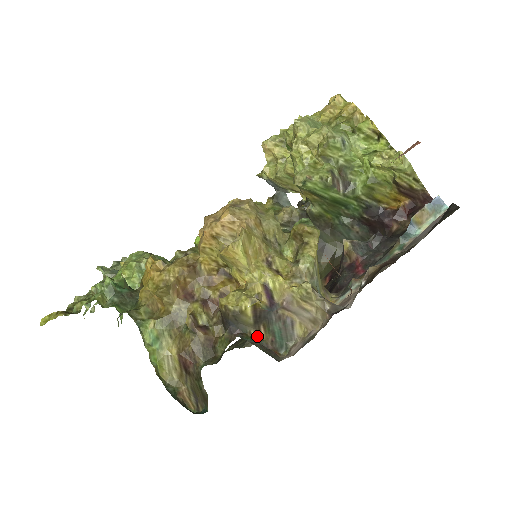
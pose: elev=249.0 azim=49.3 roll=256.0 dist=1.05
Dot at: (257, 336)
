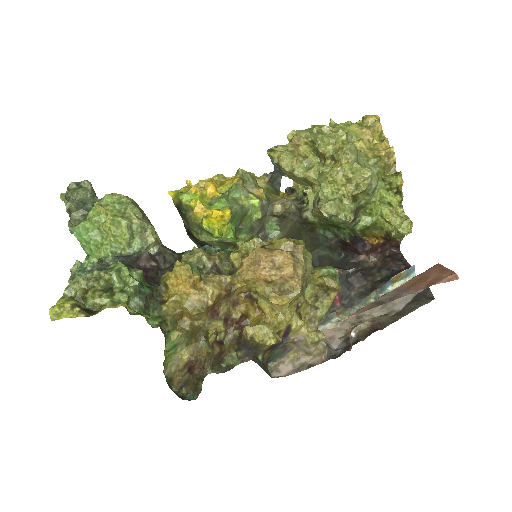
Dot at: (262, 357)
